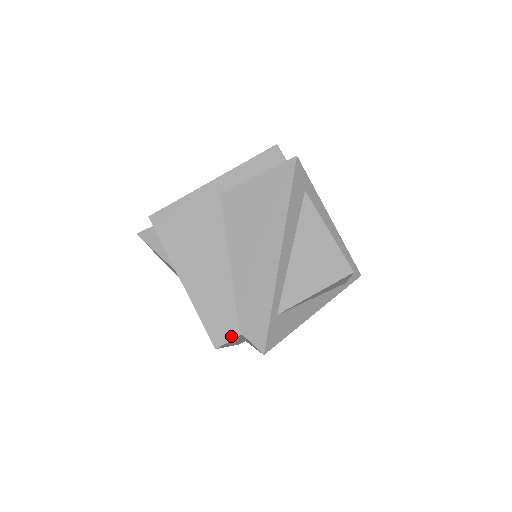
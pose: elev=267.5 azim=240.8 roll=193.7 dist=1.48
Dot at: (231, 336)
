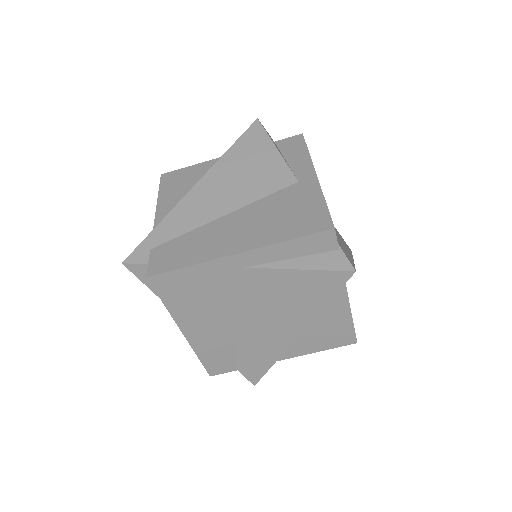
Dot at: (227, 371)
